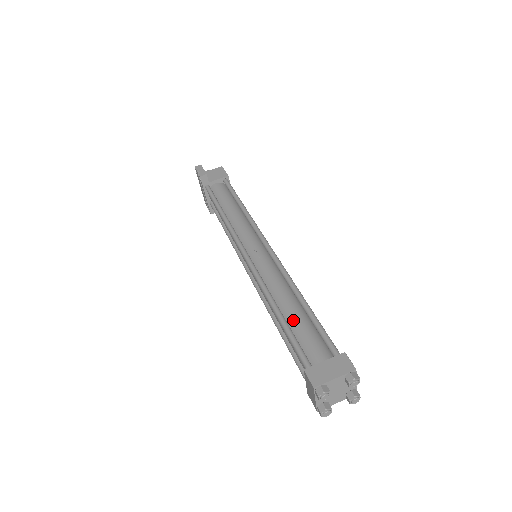
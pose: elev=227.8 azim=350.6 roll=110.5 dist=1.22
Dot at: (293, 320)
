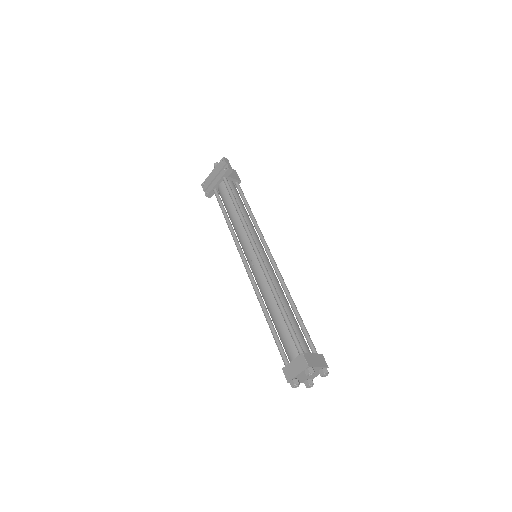
Dot at: (290, 317)
